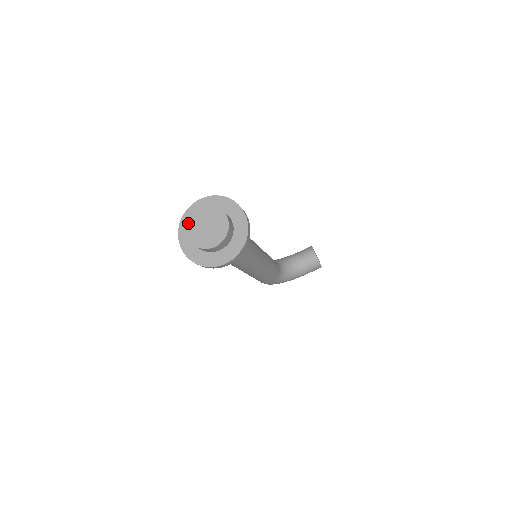
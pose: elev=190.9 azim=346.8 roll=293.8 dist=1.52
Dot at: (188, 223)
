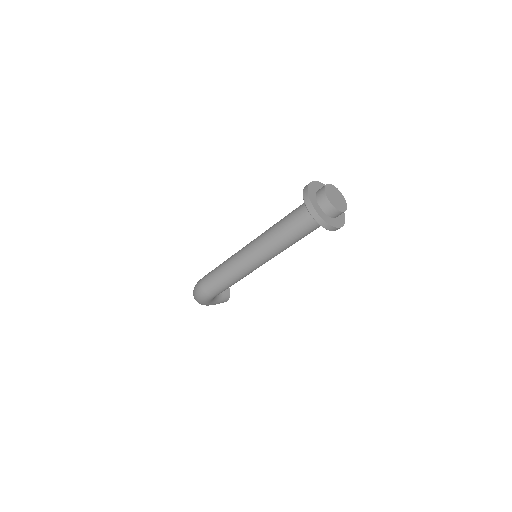
Dot at: (326, 189)
